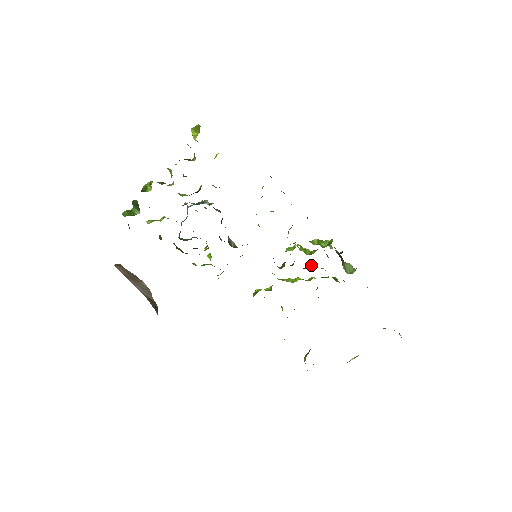
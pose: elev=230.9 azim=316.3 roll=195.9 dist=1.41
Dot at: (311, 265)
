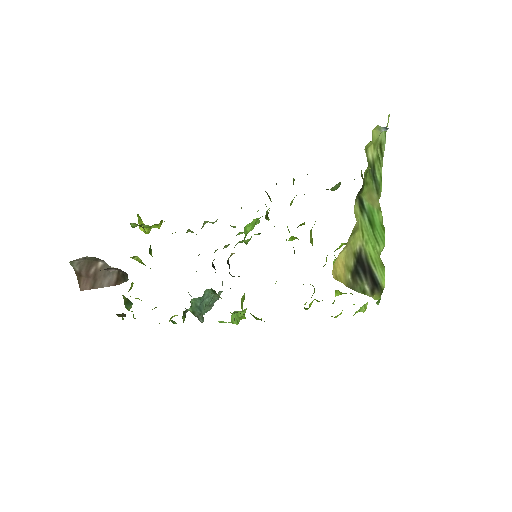
Dot at: occluded
